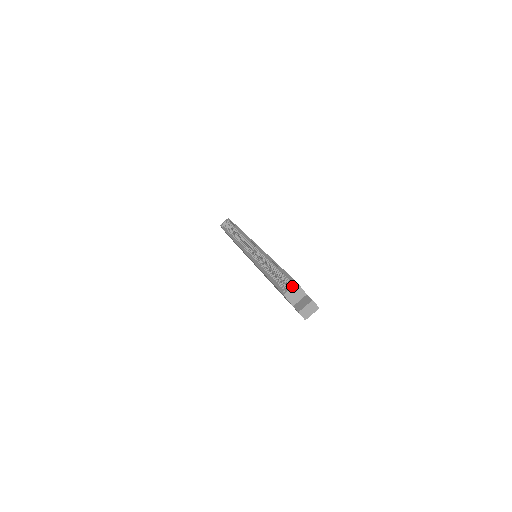
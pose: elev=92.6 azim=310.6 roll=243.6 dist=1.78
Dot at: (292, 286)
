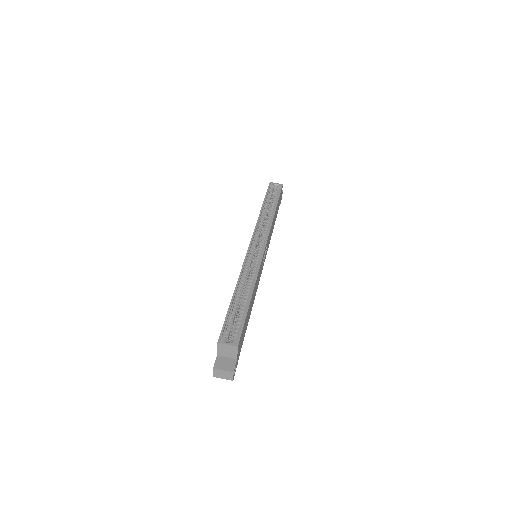
Dot at: (231, 344)
